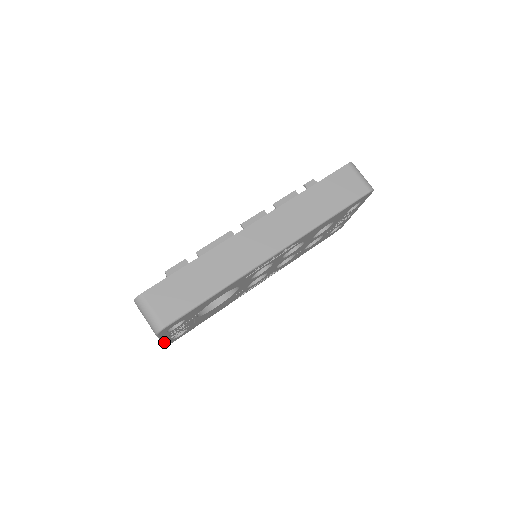
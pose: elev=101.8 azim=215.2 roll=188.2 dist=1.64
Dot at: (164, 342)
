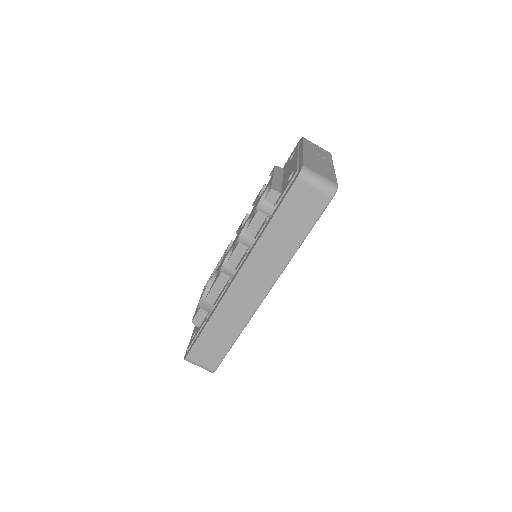
Dot at: occluded
